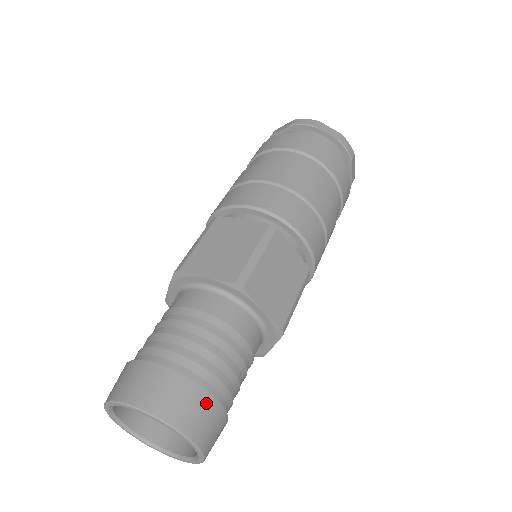
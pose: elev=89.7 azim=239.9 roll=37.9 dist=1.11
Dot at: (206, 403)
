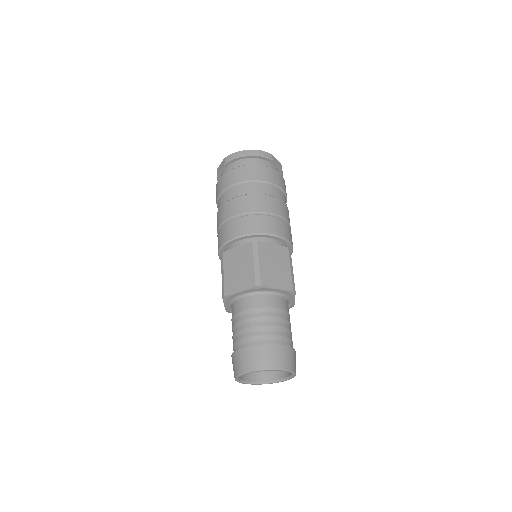
Dot at: (279, 350)
